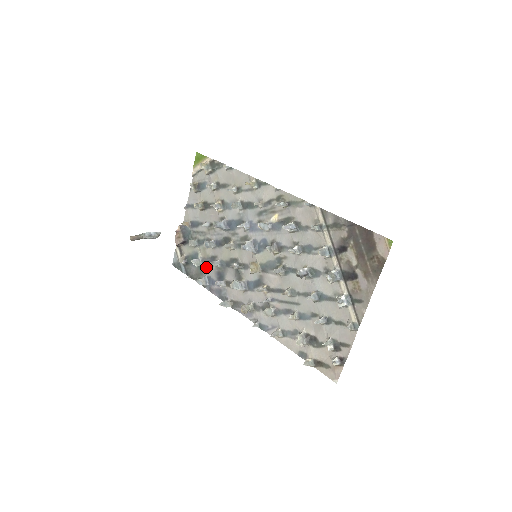
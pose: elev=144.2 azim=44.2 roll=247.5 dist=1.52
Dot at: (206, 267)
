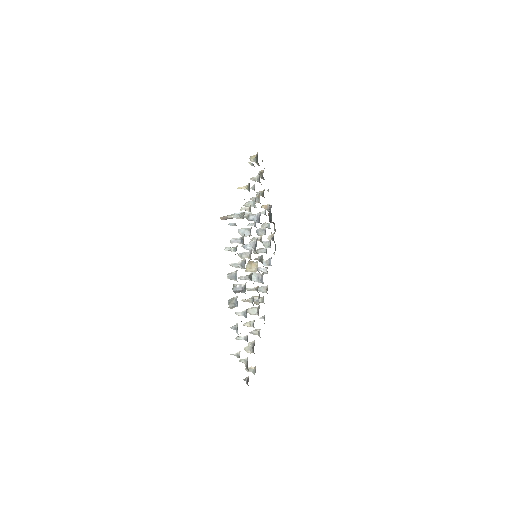
Dot at: occluded
